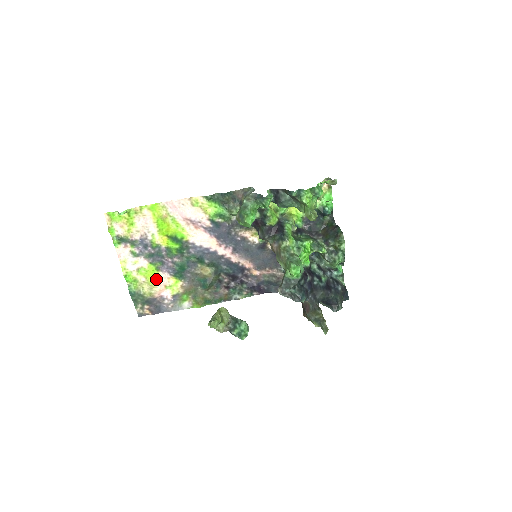
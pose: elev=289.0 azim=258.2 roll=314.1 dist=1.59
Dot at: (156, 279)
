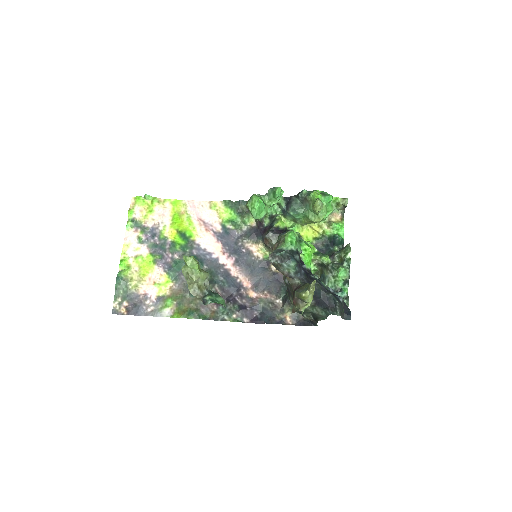
Dot at: (149, 272)
